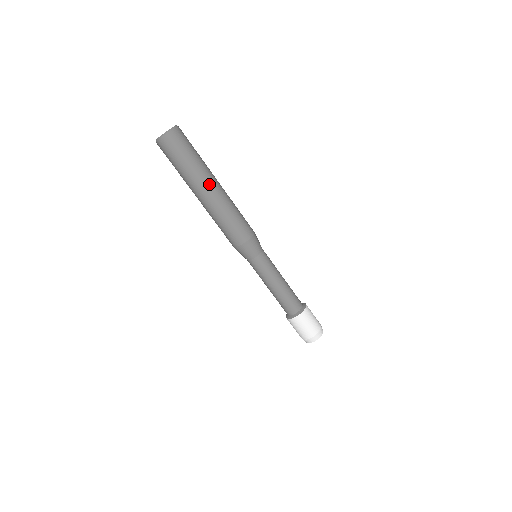
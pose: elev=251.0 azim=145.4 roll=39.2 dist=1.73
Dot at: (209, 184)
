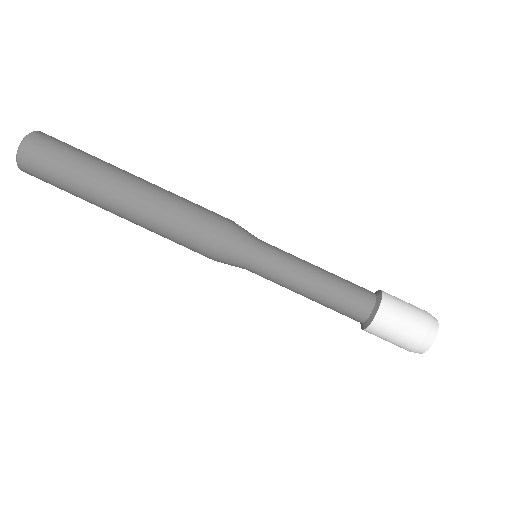
Dot at: (113, 194)
